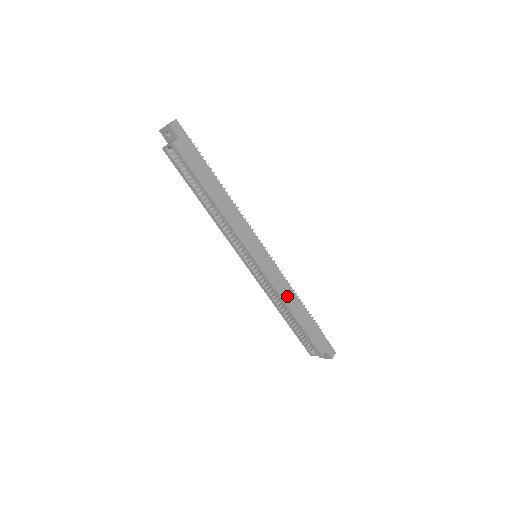
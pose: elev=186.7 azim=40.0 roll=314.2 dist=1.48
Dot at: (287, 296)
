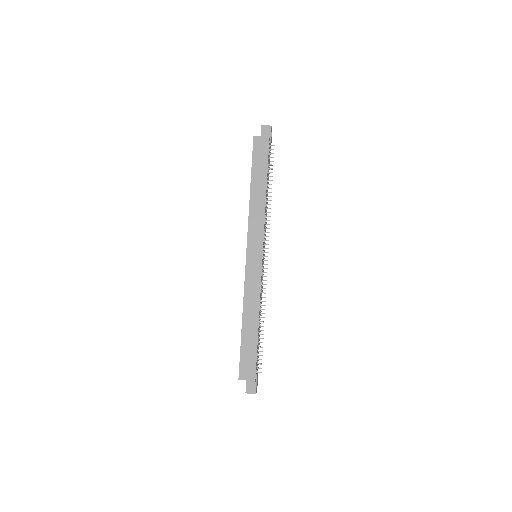
Dot at: (250, 303)
